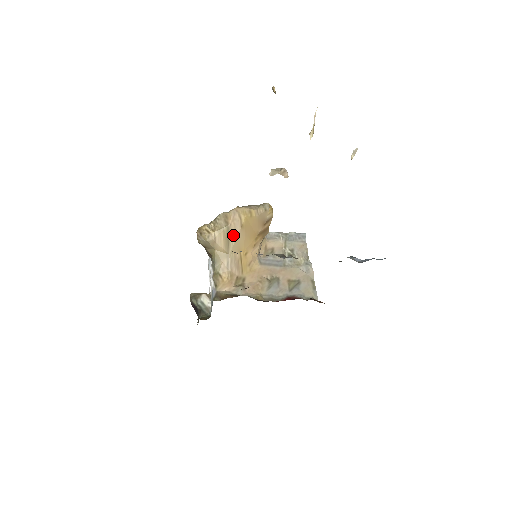
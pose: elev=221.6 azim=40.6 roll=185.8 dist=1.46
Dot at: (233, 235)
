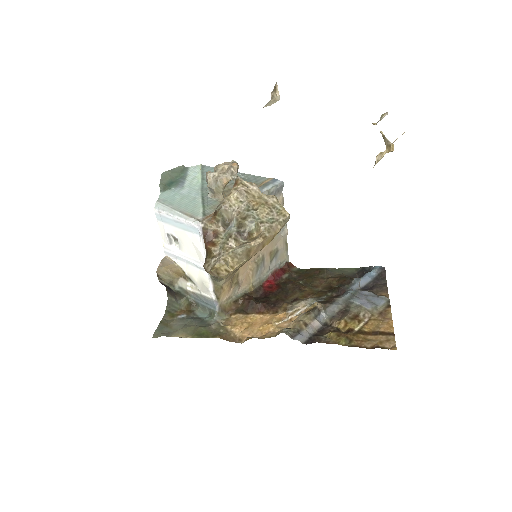
Dot at: occluded
